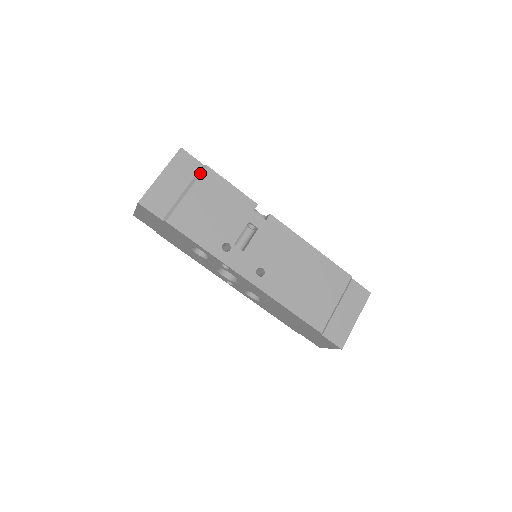
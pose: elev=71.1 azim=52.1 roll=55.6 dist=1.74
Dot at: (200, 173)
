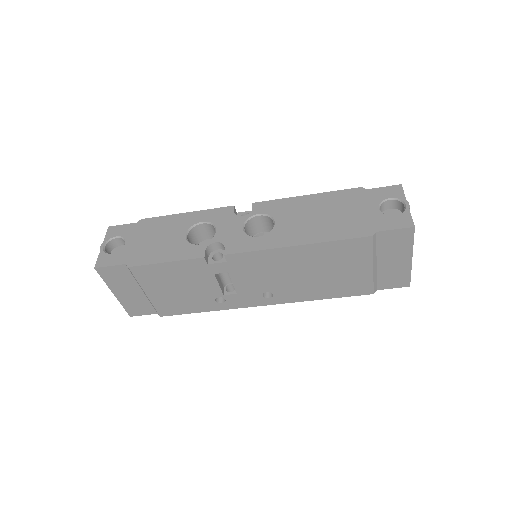
Dot at: (132, 275)
